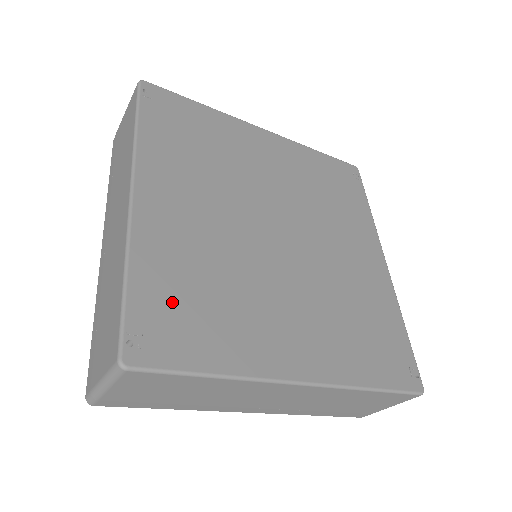
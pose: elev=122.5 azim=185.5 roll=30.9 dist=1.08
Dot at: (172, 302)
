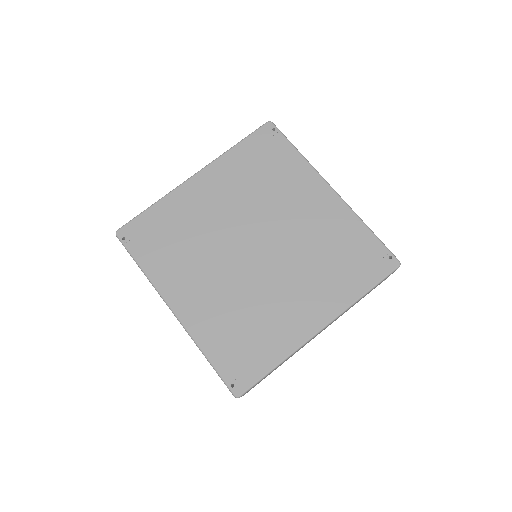
Dot at: (234, 350)
